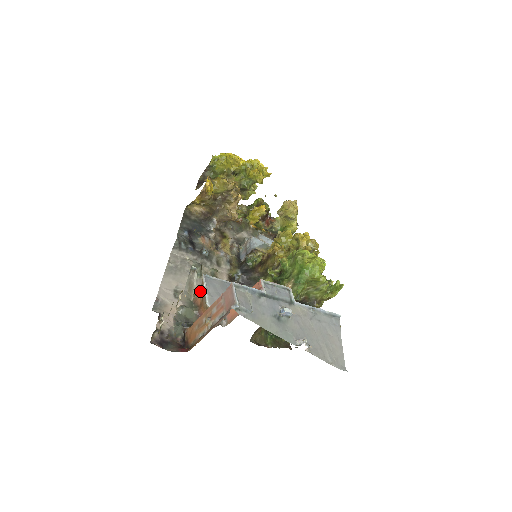
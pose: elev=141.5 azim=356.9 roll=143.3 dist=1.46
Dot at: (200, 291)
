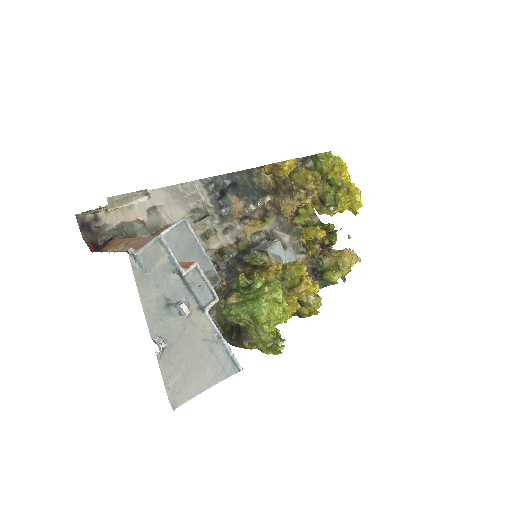
Dot at: occluded
